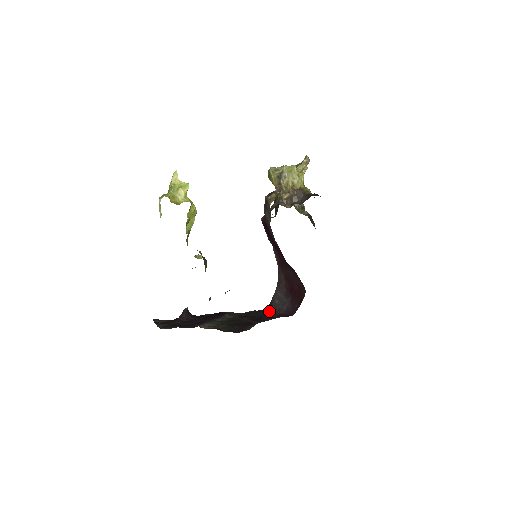
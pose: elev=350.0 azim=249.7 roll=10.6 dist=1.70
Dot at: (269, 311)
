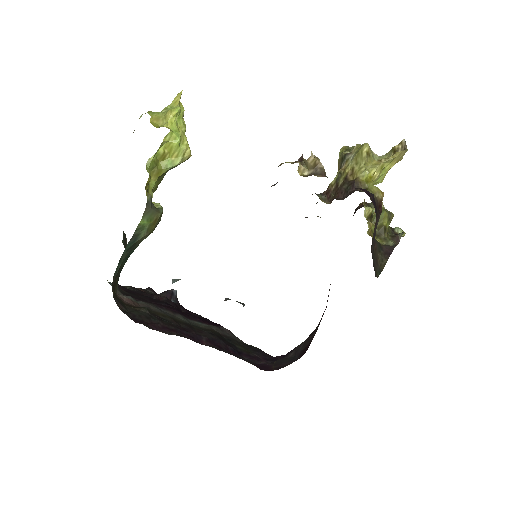
Dot at: (272, 360)
